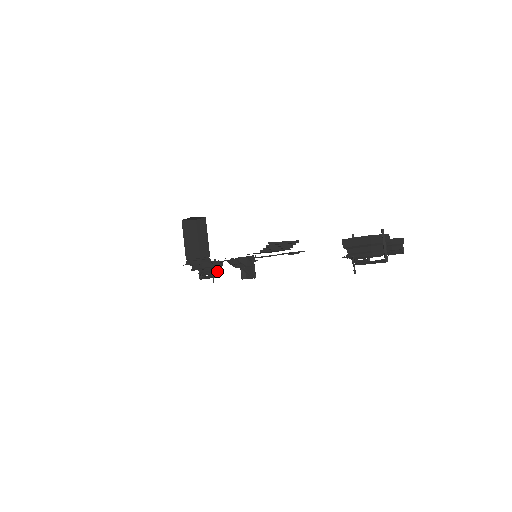
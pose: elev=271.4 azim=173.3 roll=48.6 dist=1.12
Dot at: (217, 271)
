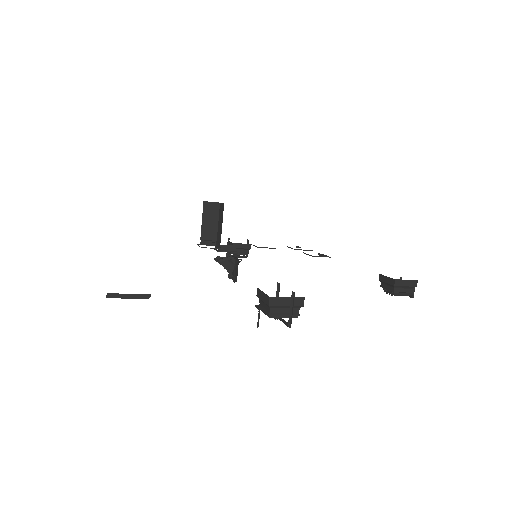
Dot at: (243, 253)
